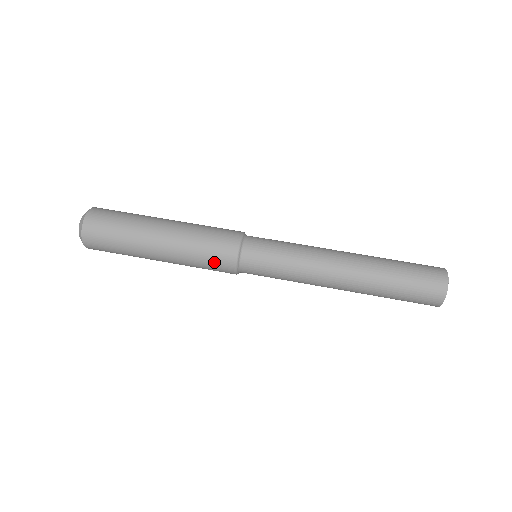
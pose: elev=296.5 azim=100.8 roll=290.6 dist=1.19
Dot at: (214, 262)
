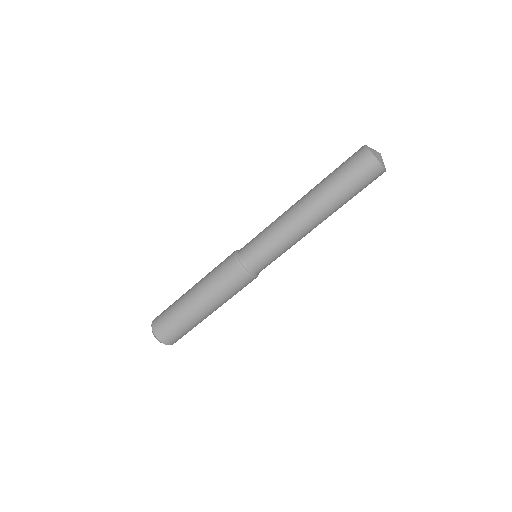
Dot at: occluded
